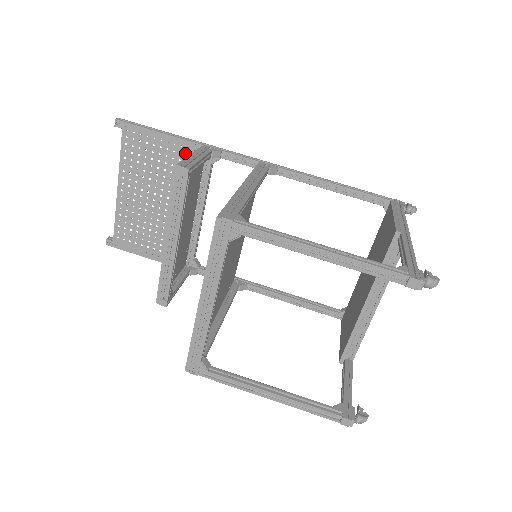
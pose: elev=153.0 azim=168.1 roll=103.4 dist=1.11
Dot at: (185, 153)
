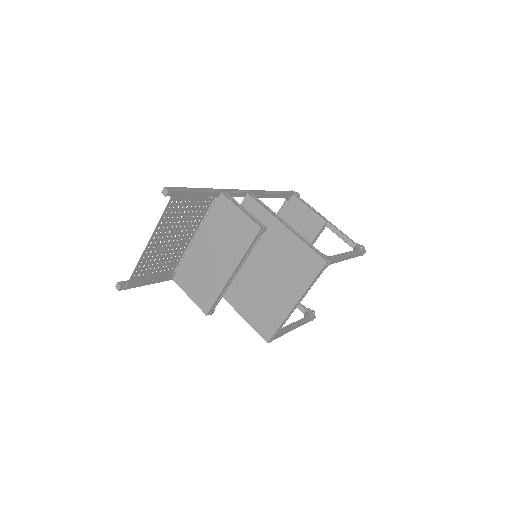
Dot at: (208, 201)
